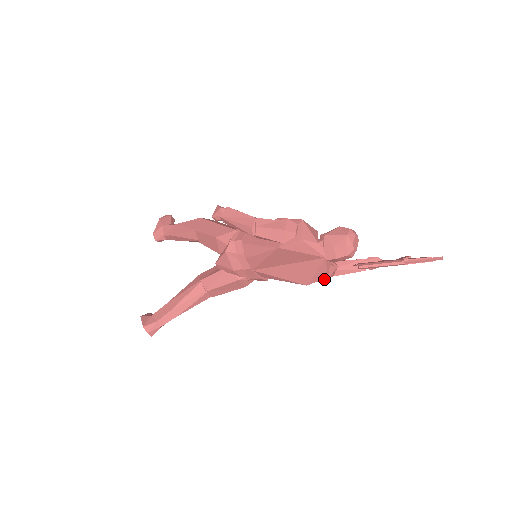
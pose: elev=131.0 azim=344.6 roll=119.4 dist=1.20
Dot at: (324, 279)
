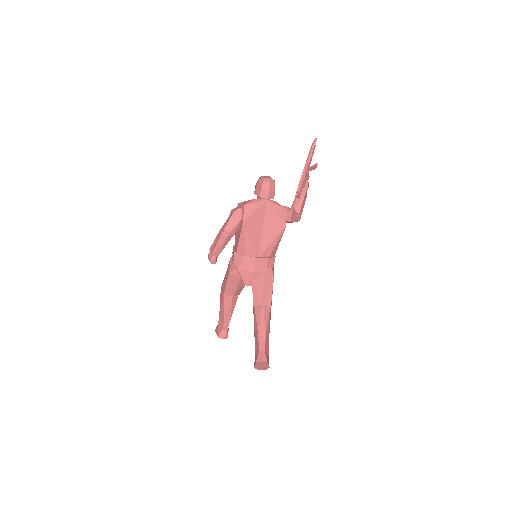
Dot at: (291, 216)
